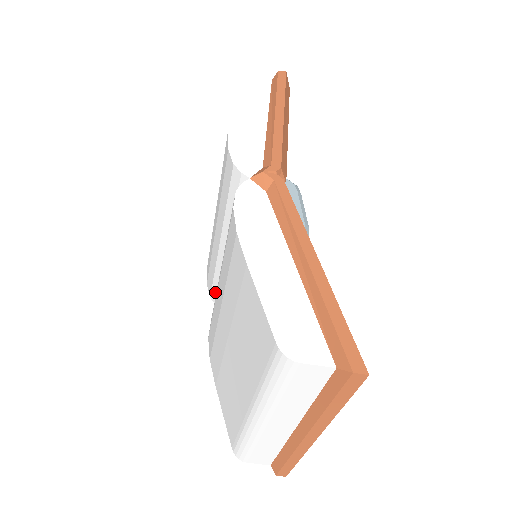
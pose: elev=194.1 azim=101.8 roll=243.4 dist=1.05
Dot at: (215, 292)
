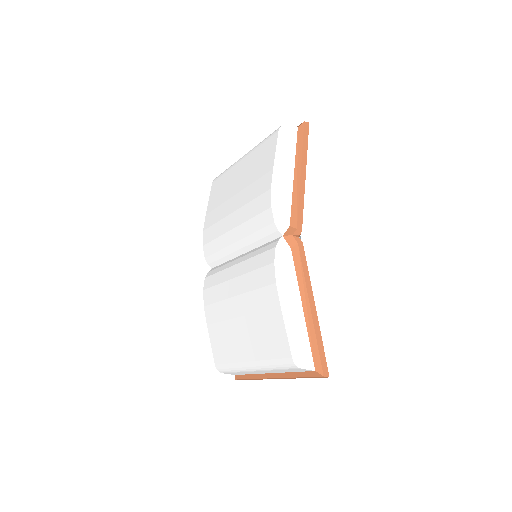
Dot at: (212, 259)
